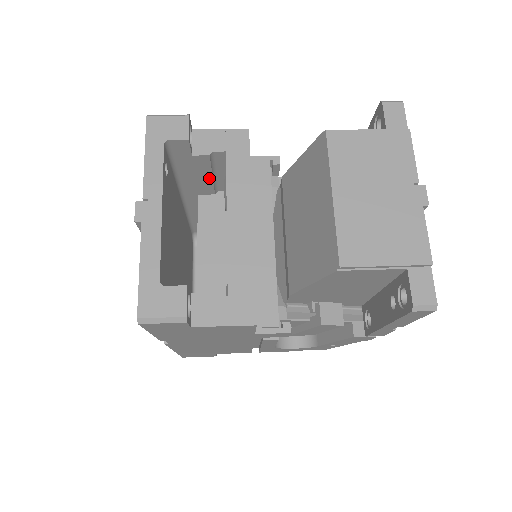
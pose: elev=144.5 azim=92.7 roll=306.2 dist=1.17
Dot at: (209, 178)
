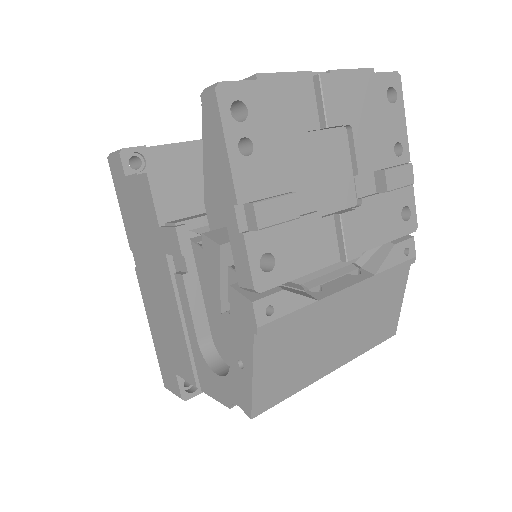
Dot at: occluded
